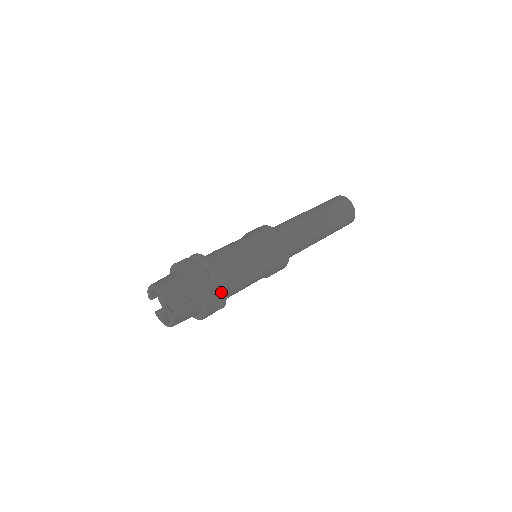
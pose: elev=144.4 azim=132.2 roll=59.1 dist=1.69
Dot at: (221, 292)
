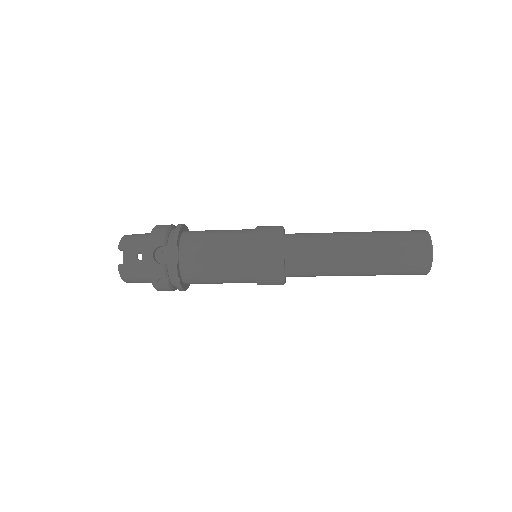
Dot at: (171, 265)
